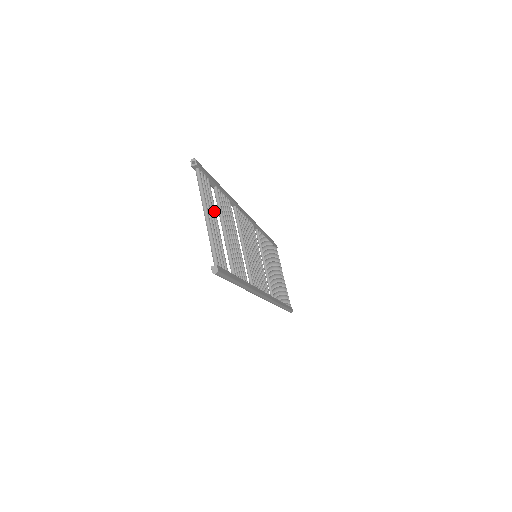
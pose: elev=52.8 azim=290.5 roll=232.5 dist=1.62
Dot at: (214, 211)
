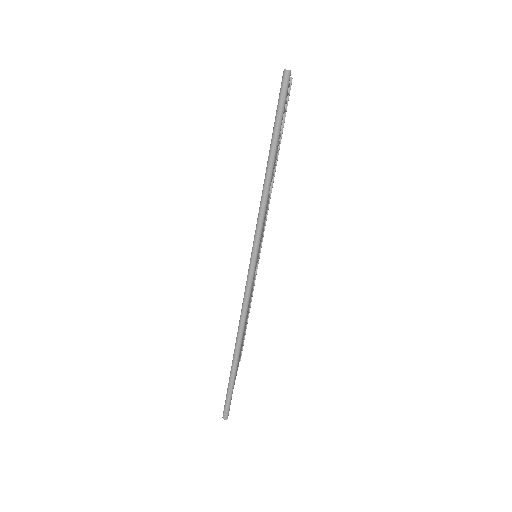
Dot at: (284, 109)
